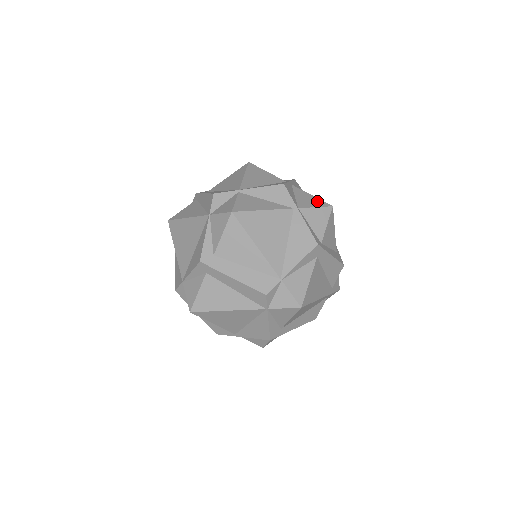
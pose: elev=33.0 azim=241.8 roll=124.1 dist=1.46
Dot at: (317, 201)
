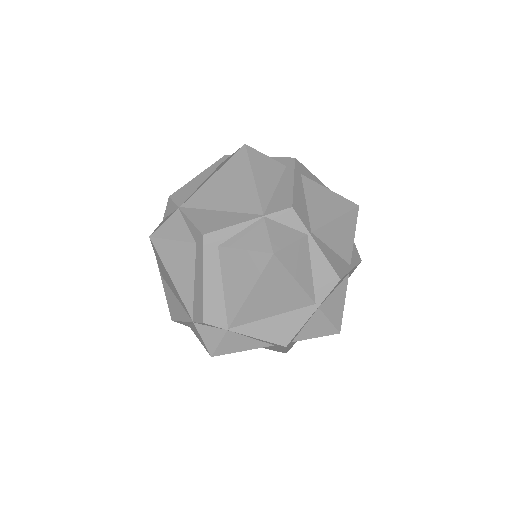
Dot at: (339, 315)
